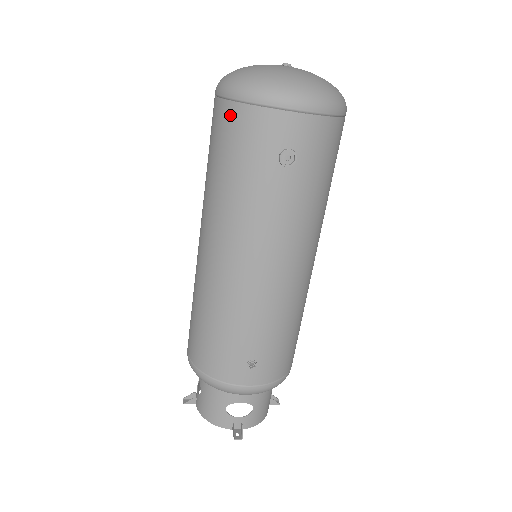
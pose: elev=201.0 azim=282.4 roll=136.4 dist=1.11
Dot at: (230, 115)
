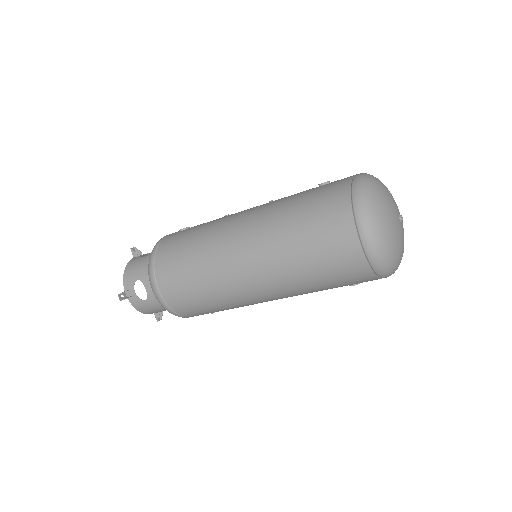
Dot at: (360, 270)
